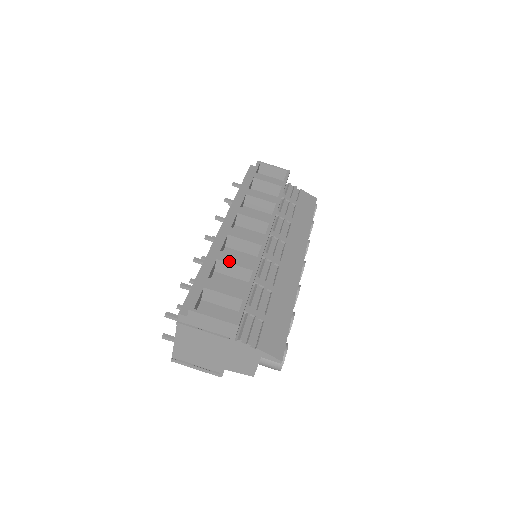
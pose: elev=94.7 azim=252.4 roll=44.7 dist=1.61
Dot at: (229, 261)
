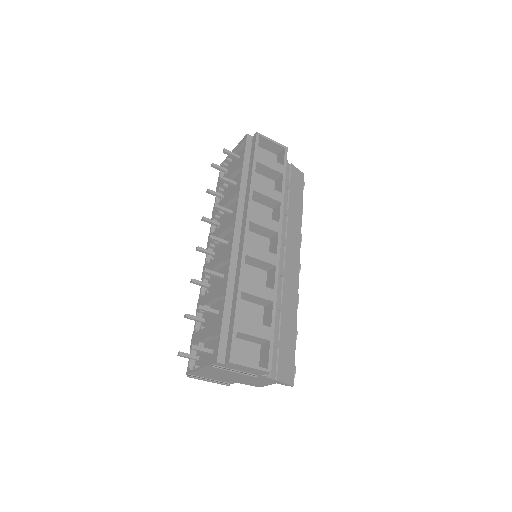
Dot at: (252, 292)
